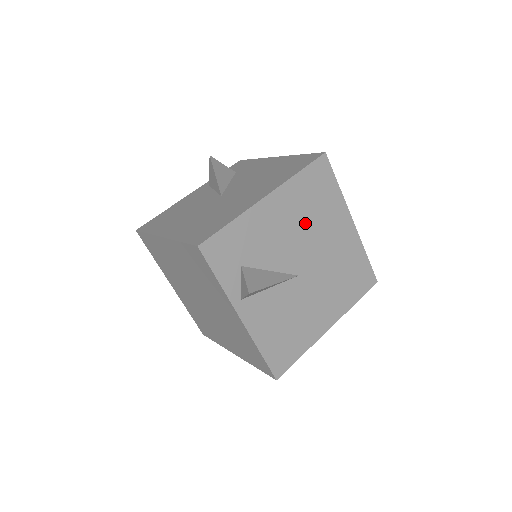
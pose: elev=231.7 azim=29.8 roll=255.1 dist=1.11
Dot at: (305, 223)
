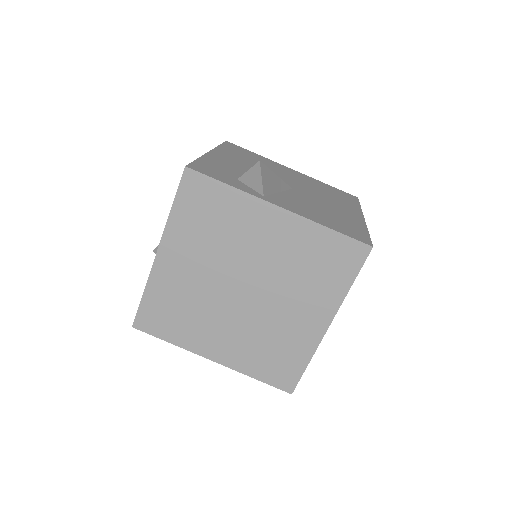
Dot at: occluded
